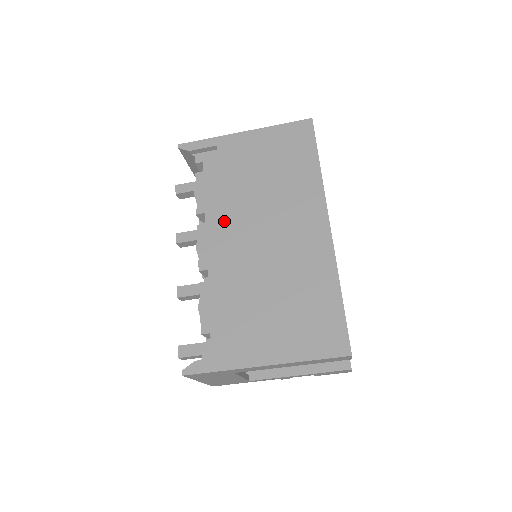
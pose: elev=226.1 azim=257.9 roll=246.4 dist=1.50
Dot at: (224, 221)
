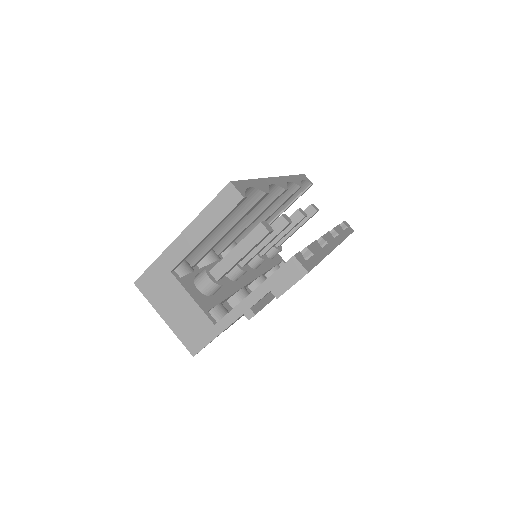
Dot at: occluded
